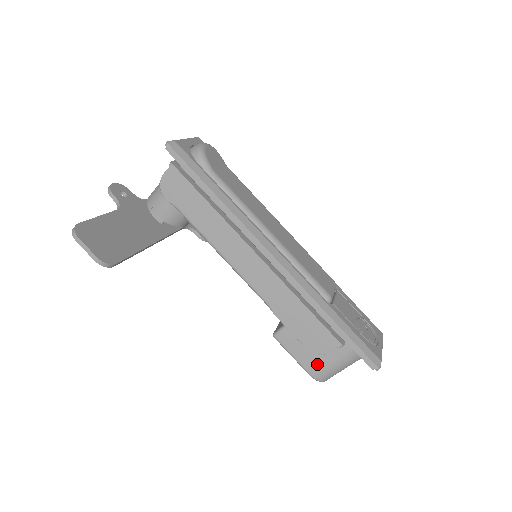
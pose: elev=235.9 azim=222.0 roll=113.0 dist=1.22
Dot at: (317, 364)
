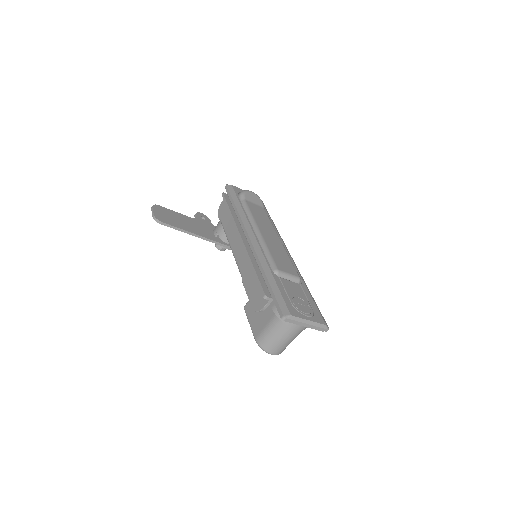
Dot at: (260, 328)
